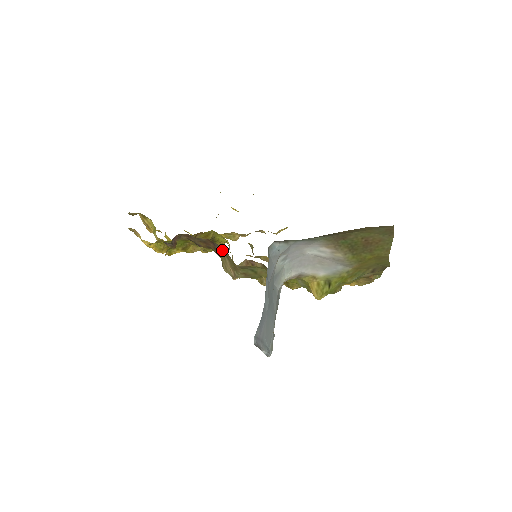
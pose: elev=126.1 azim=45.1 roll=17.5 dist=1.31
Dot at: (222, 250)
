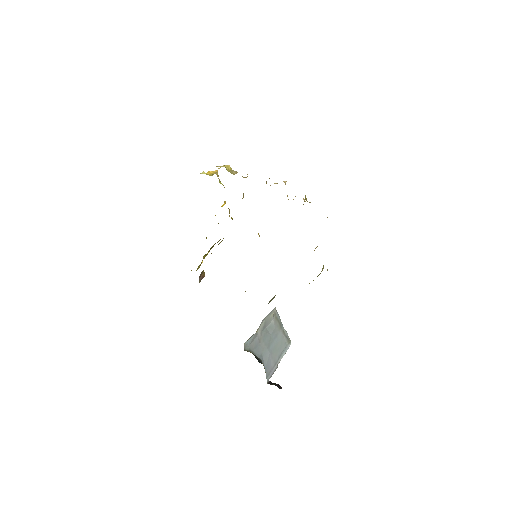
Dot at: occluded
